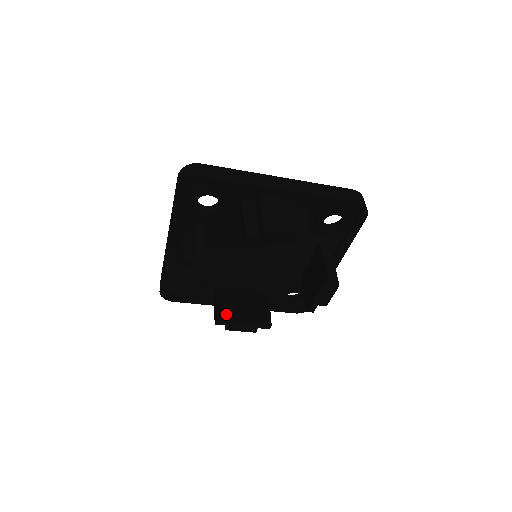
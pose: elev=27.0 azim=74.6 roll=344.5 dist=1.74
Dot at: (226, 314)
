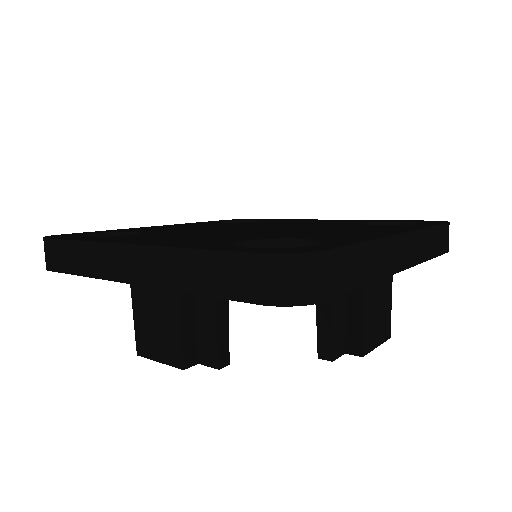
Dot at: occluded
